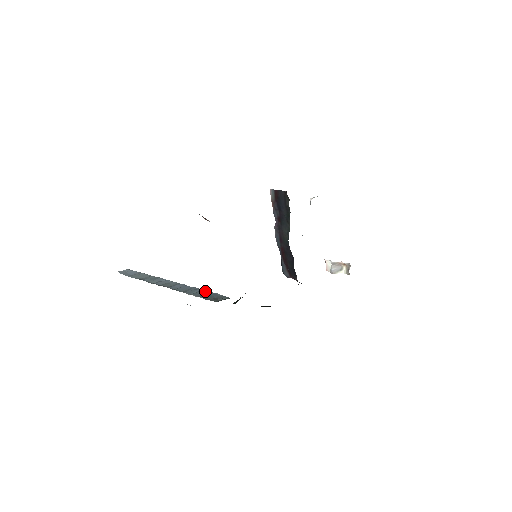
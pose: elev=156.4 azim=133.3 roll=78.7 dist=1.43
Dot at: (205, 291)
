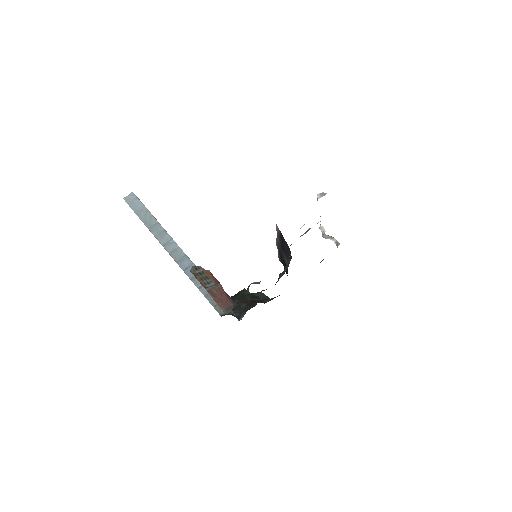
Dot at: occluded
